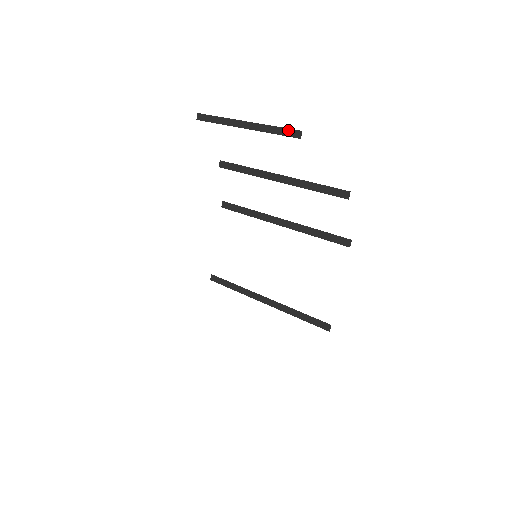
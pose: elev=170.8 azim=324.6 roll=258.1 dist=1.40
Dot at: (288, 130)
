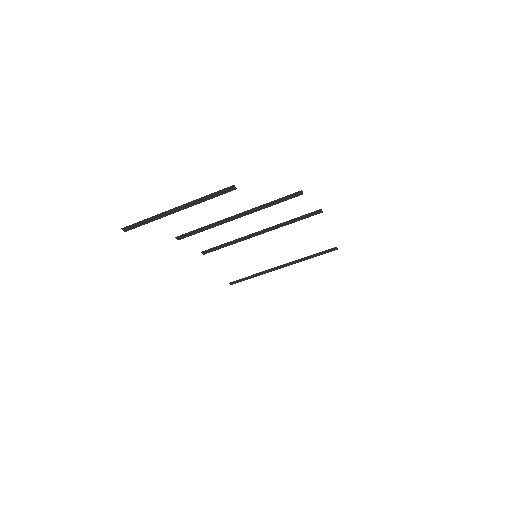
Dot at: (221, 191)
